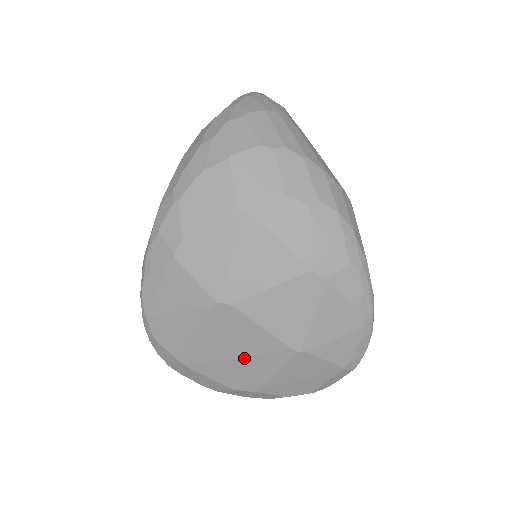
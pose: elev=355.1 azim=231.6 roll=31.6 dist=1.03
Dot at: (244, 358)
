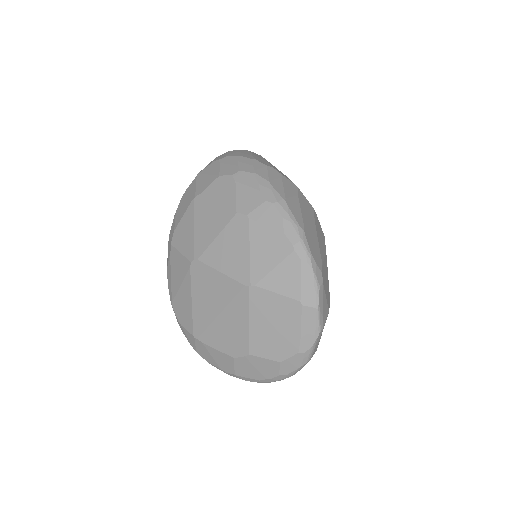
Dot at: (224, 312)
